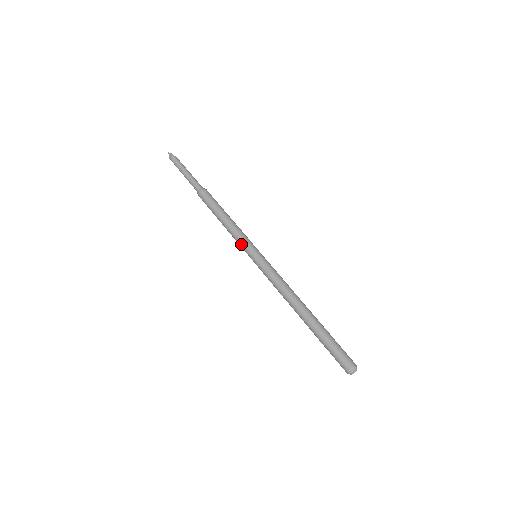
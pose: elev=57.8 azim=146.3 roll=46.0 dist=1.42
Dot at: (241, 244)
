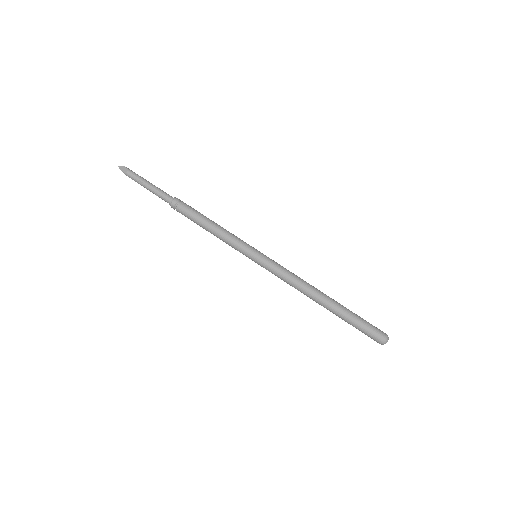
Dot at: (239, 244)
